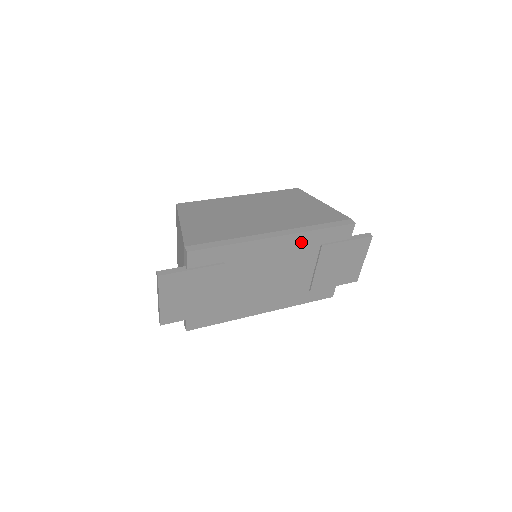
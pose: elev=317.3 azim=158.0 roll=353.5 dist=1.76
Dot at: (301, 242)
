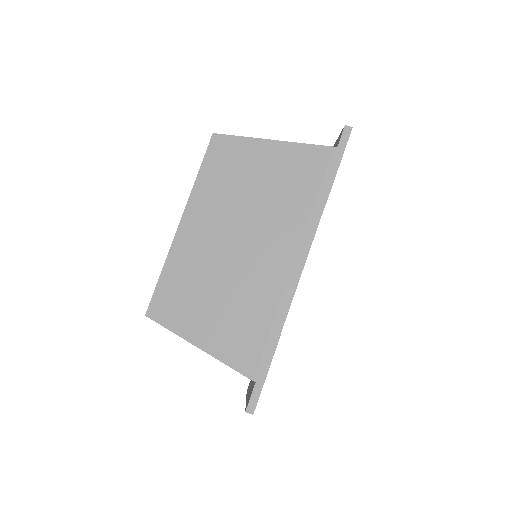
Dot at: occluded
